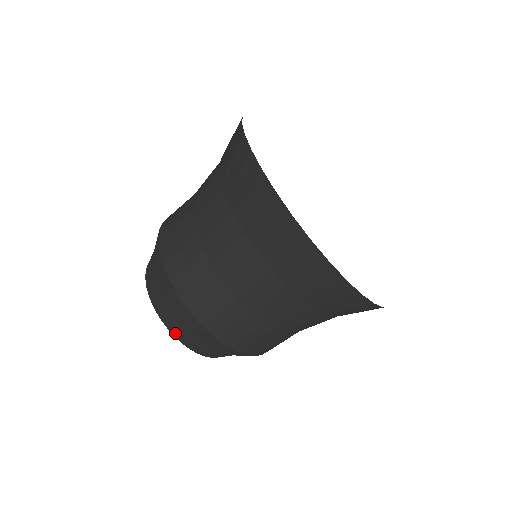
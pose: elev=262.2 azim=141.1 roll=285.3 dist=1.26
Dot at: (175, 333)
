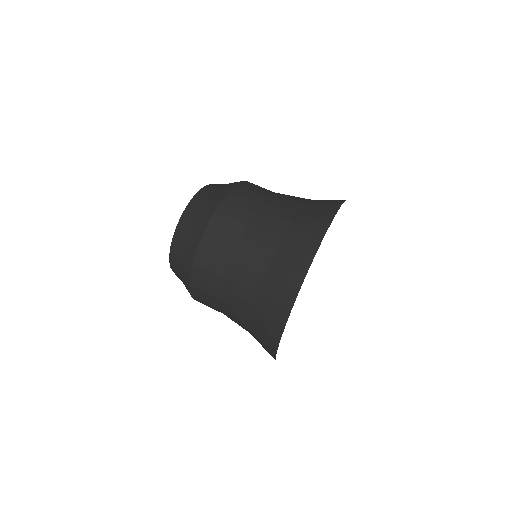
Dot at: (172, 252)
